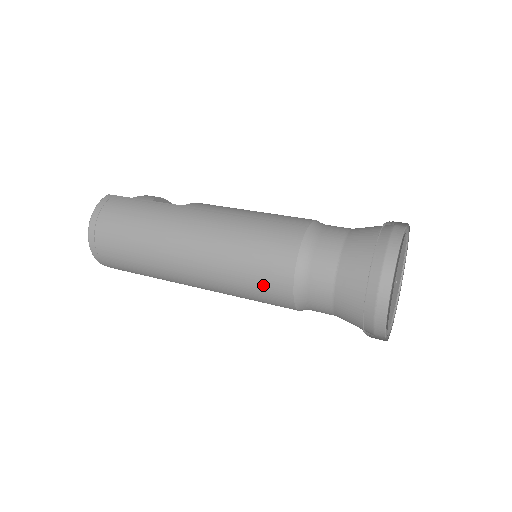
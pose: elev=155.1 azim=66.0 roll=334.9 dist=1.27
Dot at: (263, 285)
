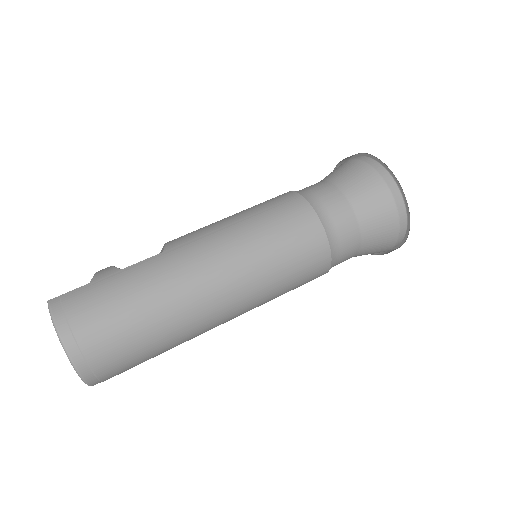
Dot at: (304, 267)
